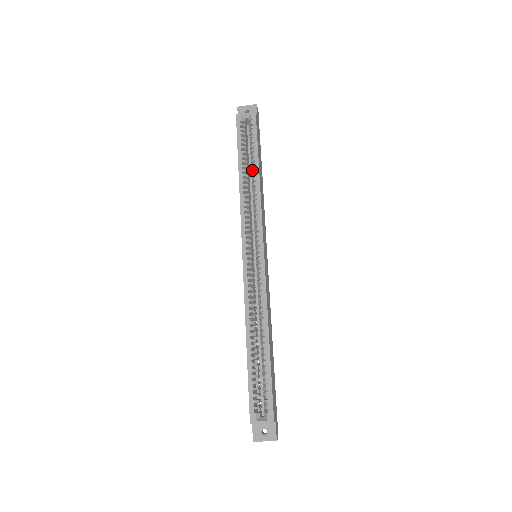
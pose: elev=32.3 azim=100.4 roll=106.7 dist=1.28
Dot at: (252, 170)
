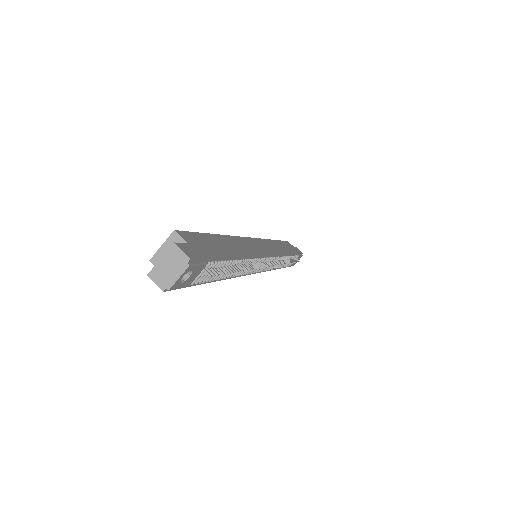
Dot at: occluded
